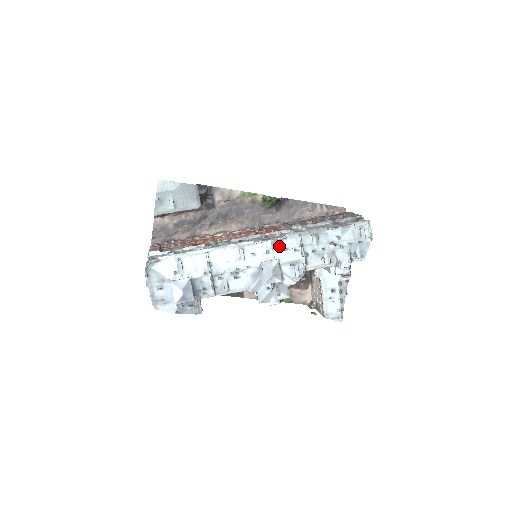
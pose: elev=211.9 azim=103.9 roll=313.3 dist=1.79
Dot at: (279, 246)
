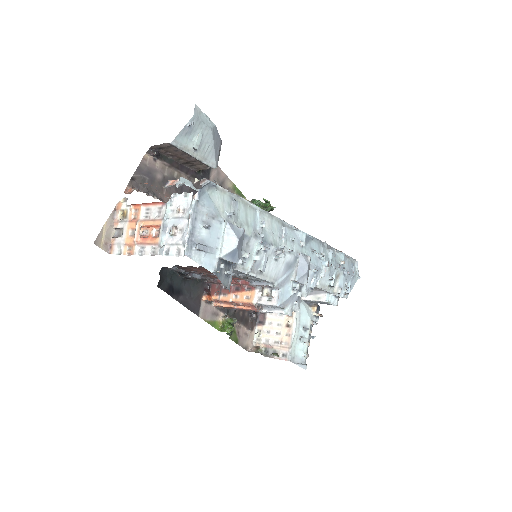
Dot at: (308, 244)
